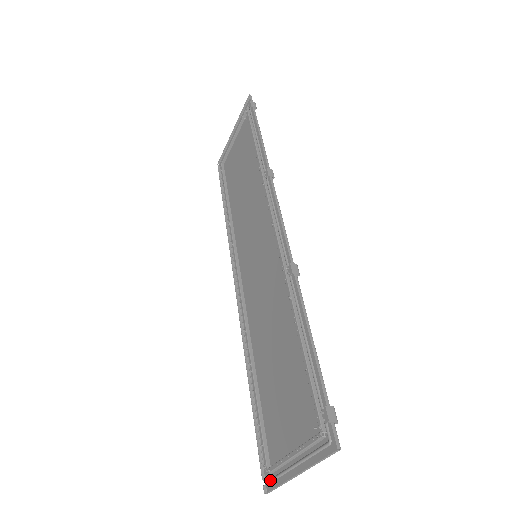
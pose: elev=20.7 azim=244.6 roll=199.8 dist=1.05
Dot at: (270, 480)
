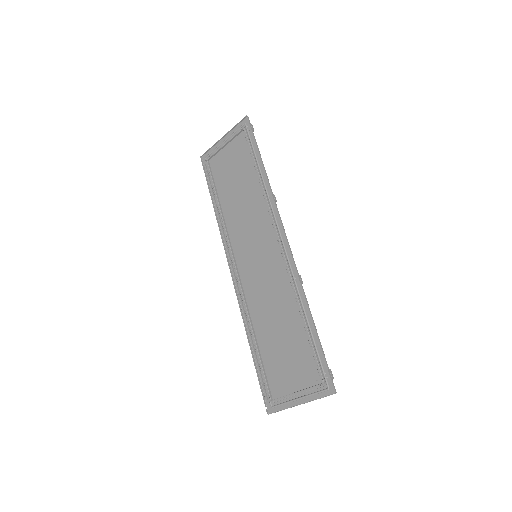
Dot at: (273, 407)
